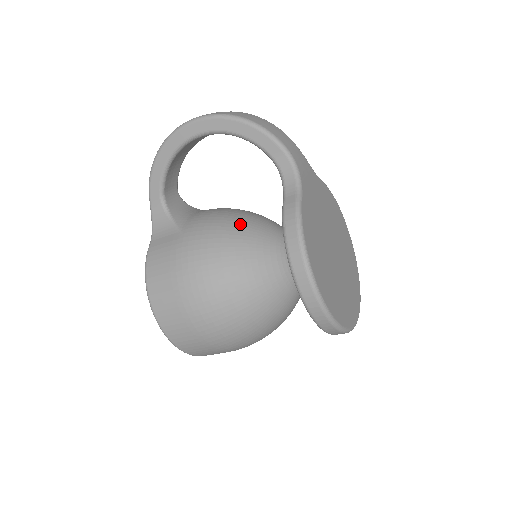
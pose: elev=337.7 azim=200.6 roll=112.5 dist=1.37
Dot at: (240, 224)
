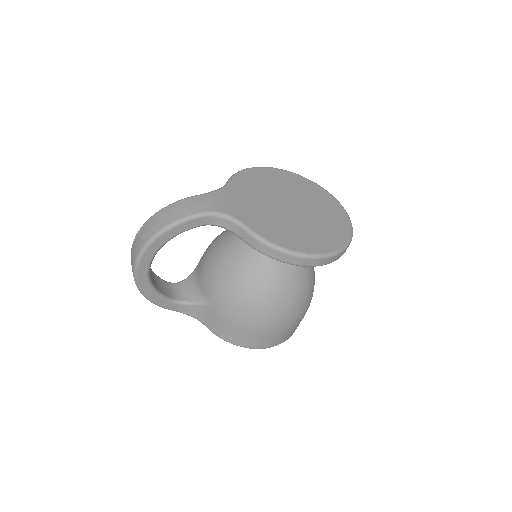
Dot at: (231, 264)
